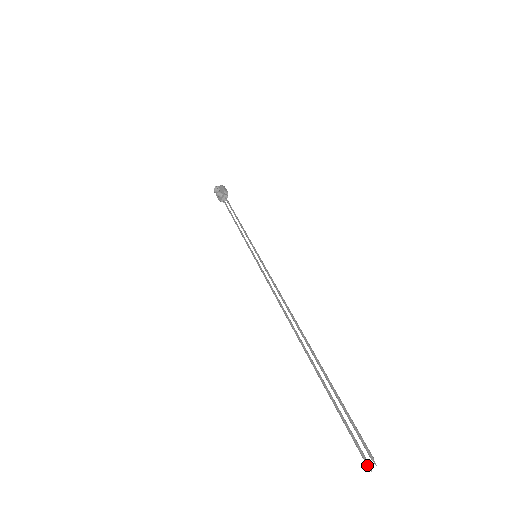
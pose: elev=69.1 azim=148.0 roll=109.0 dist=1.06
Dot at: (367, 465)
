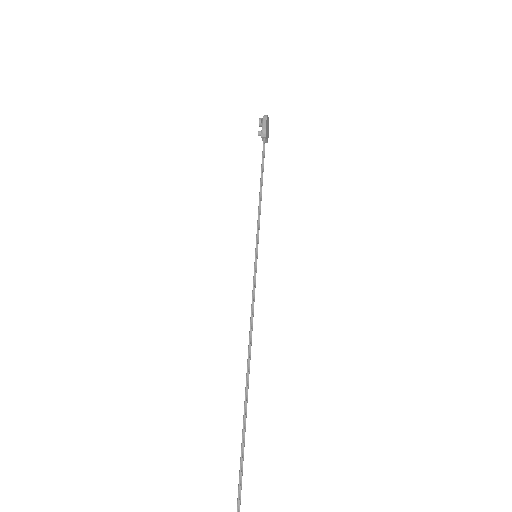
Dot at: out of frame
